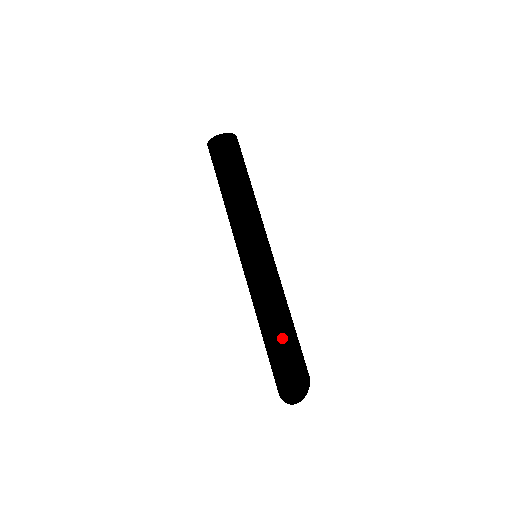
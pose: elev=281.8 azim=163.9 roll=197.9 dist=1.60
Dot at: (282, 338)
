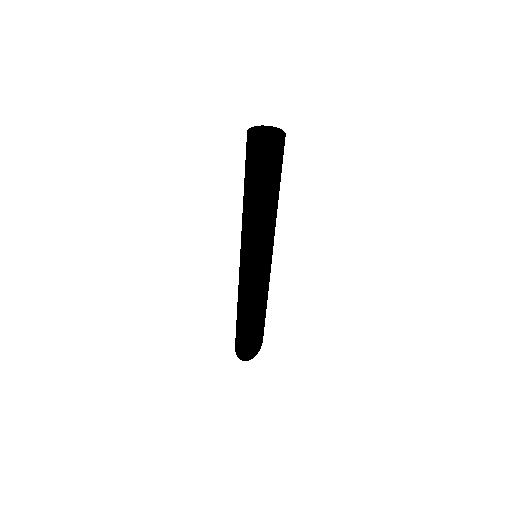
Dot at: (248, 326)
